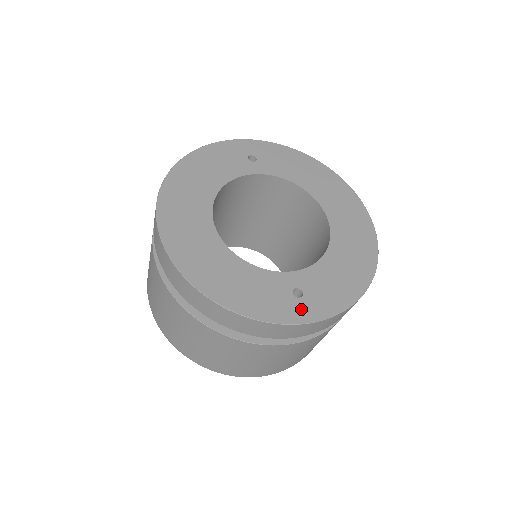
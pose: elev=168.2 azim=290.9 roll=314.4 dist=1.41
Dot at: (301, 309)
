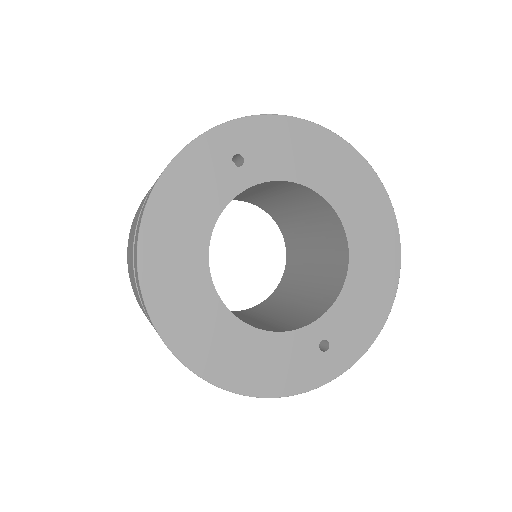
Dot at: (330, 364)
